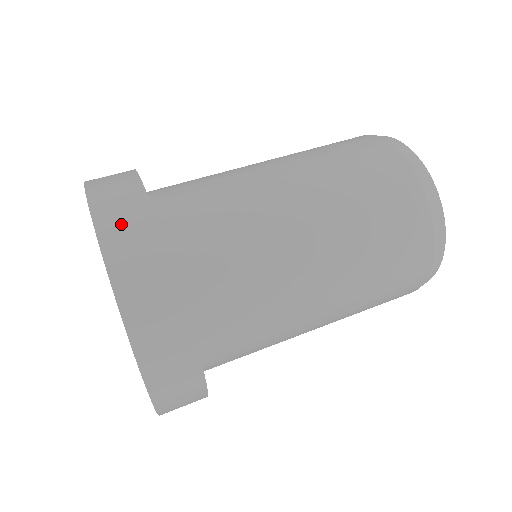
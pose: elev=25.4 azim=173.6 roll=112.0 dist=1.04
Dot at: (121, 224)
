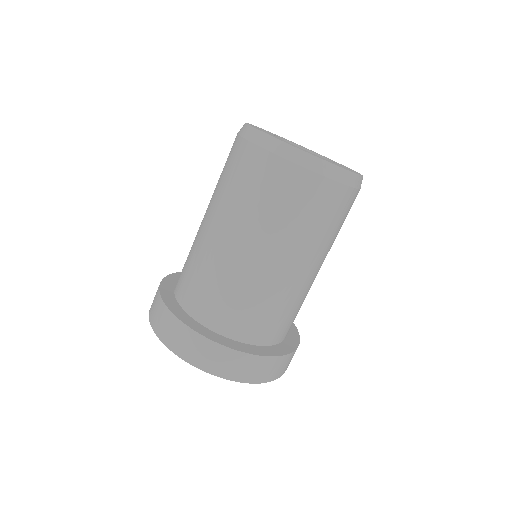
Dot at: (170, 333)
